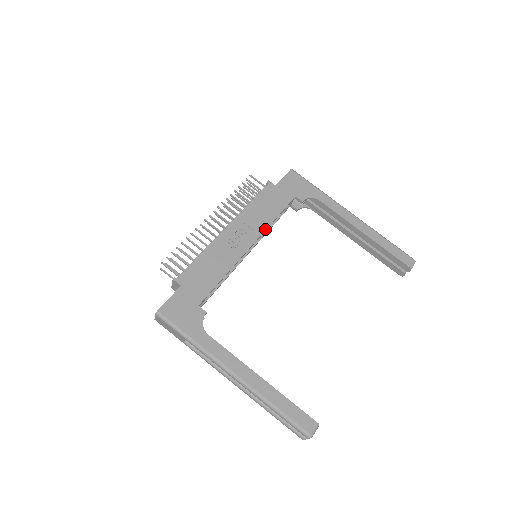
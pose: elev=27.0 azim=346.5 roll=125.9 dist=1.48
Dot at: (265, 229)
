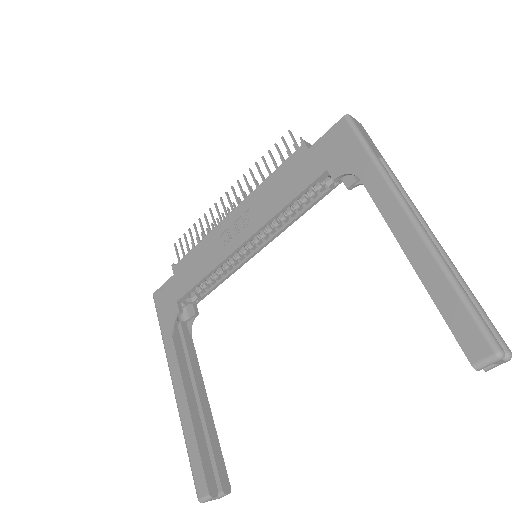
Dot at: (266, 222)
